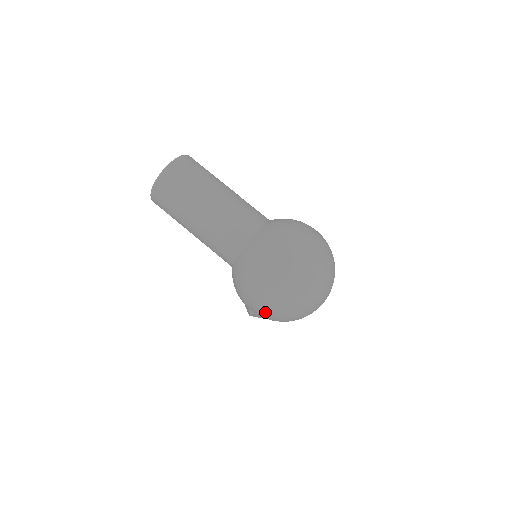
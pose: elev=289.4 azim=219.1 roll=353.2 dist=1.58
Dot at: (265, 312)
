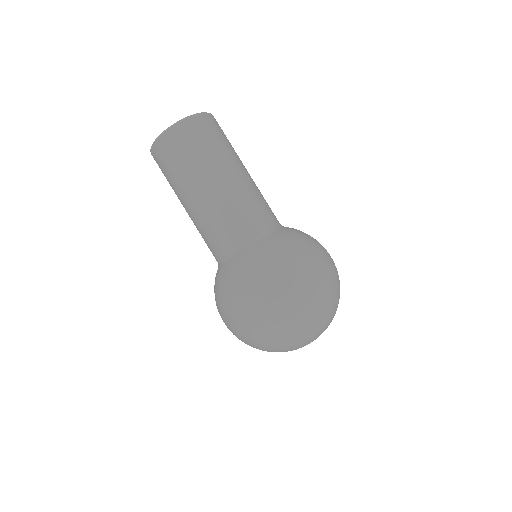
Dot at: (235, 335)
